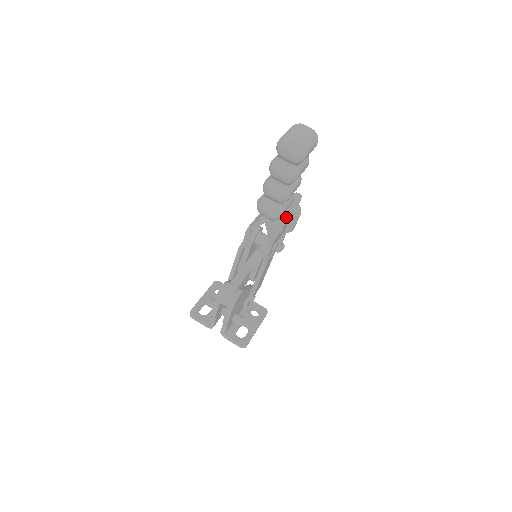
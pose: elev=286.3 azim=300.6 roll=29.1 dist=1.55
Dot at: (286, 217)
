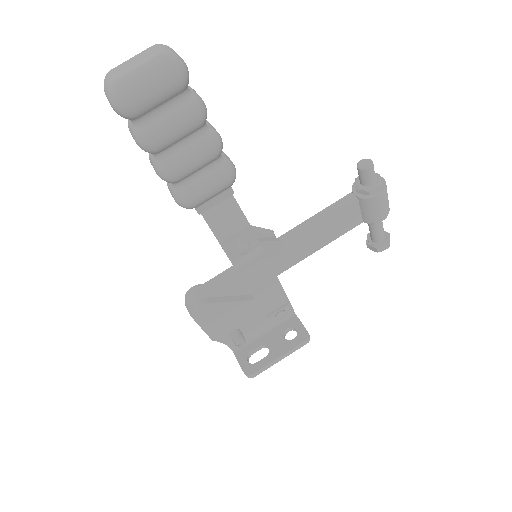
Dot at: (349, 199)
